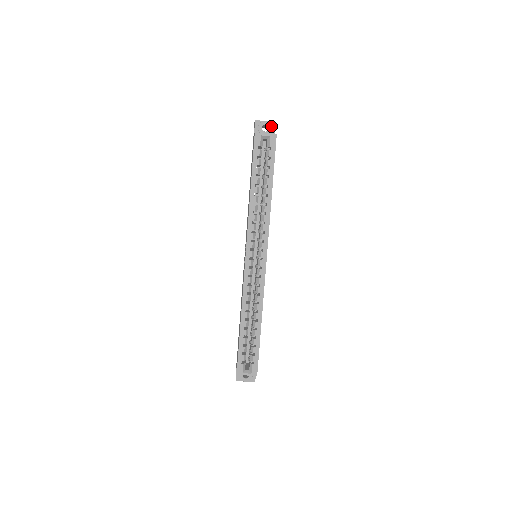
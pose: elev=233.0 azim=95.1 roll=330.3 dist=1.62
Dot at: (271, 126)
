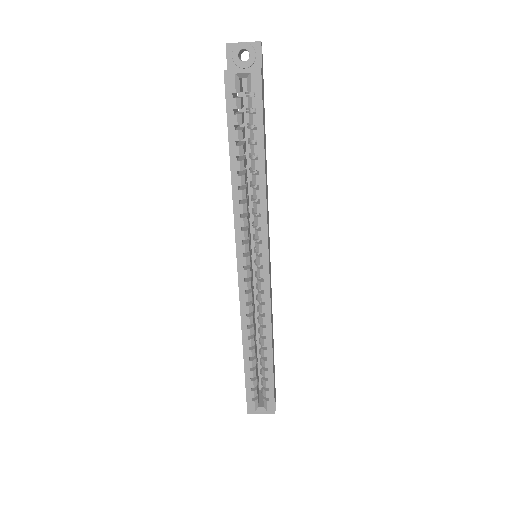
Dot at: (253, 50)
